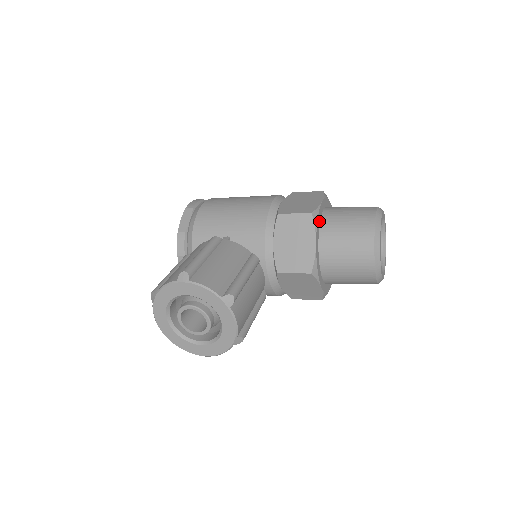
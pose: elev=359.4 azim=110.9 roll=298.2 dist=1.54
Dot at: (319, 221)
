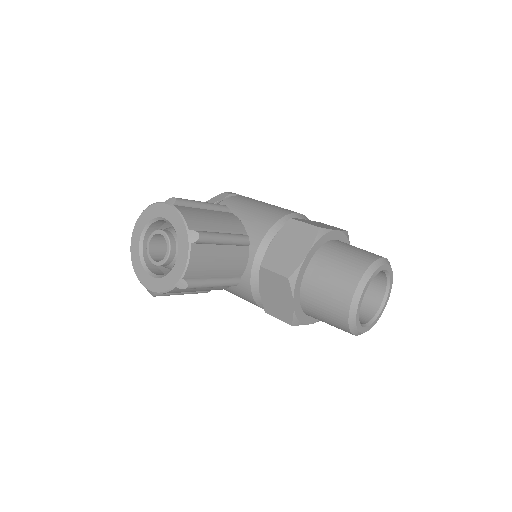
Dot at: (324, 241)
